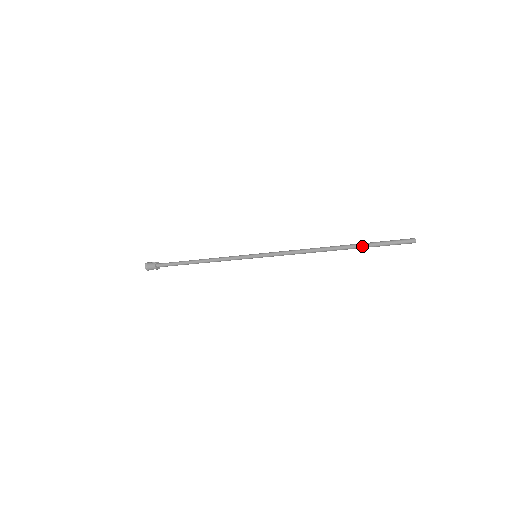
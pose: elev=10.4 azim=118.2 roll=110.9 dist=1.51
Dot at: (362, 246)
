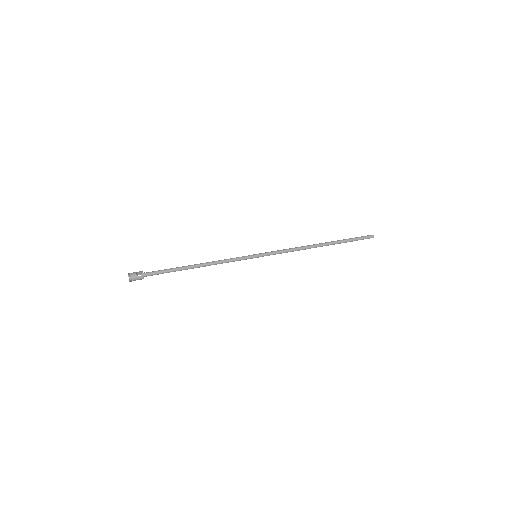
Dot at: occluded
